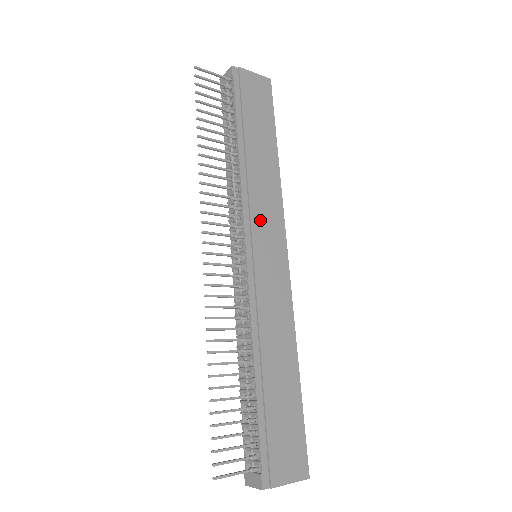
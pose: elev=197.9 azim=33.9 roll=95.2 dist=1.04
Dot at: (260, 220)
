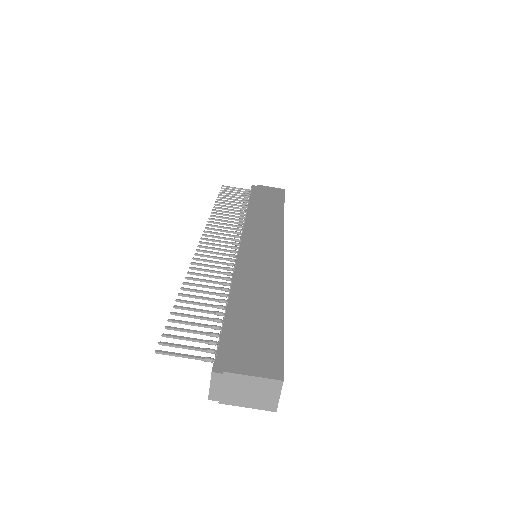
Dot at: (258, 233)
